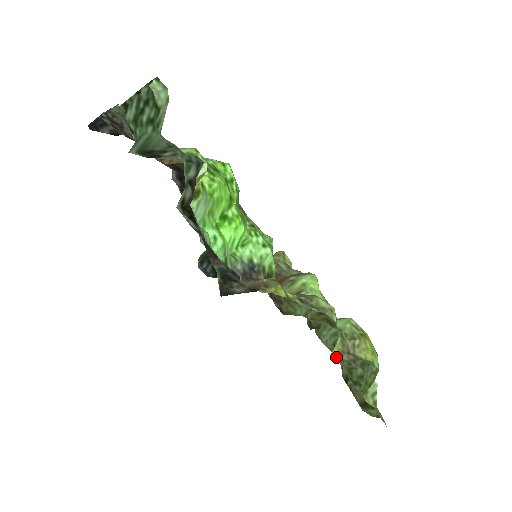
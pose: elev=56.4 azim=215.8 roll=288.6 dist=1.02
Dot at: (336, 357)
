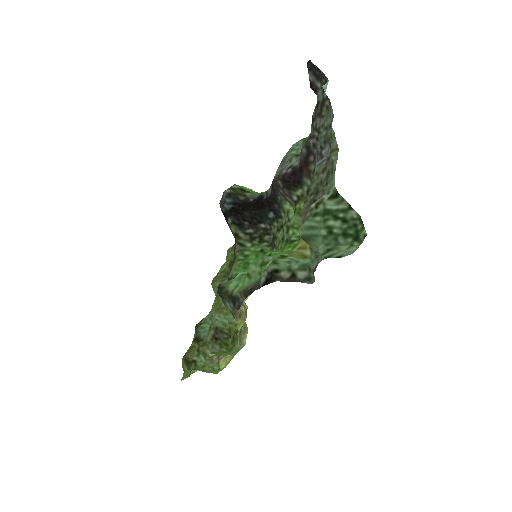
Dot at: (212, 355)
